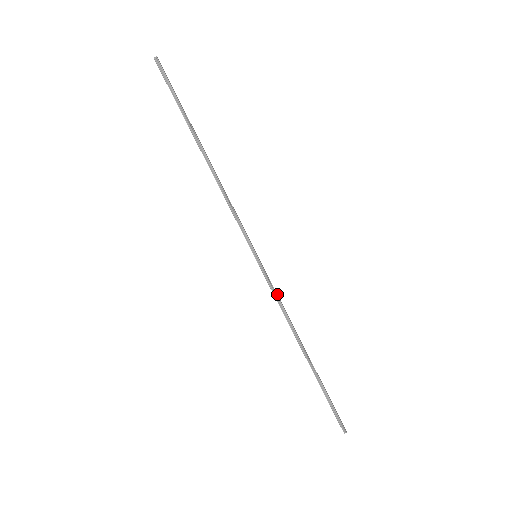
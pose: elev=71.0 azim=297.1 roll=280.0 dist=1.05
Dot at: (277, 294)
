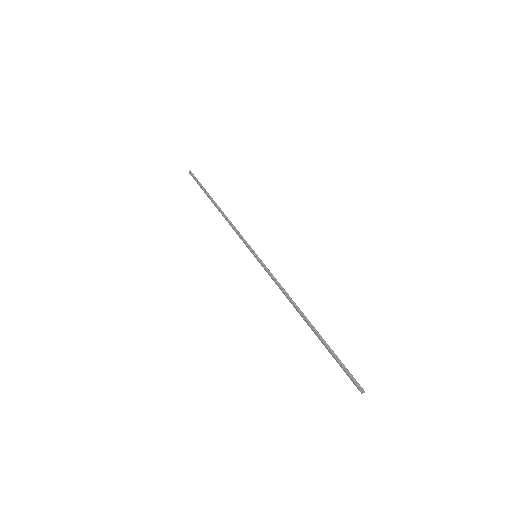
Dot at: (275, 279)
